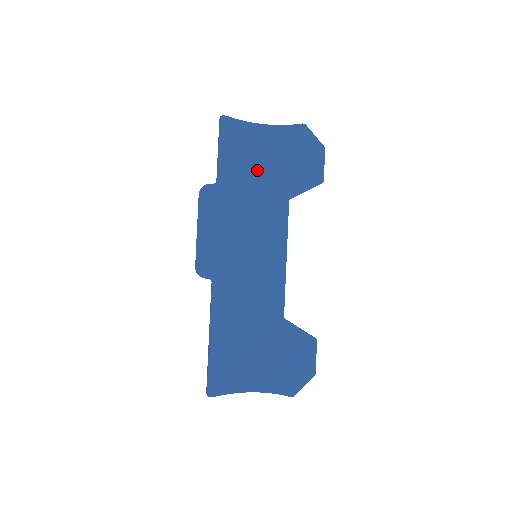
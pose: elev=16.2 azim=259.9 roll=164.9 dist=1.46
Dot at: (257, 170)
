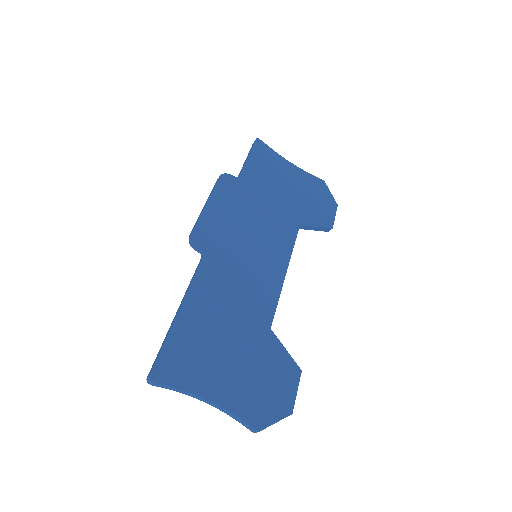
Dot at: (277, 189)
